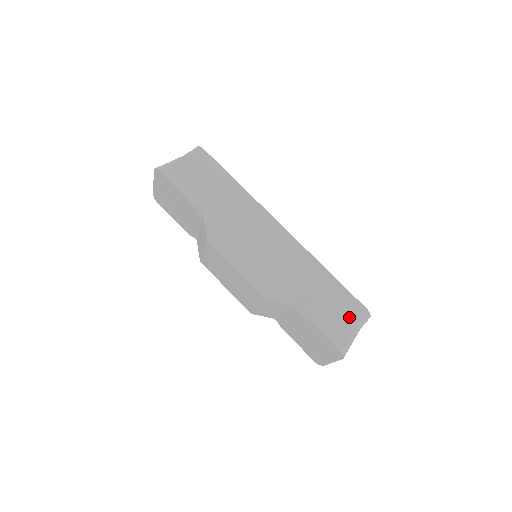
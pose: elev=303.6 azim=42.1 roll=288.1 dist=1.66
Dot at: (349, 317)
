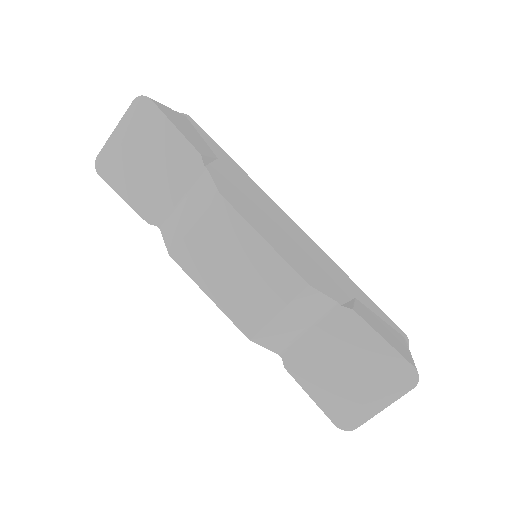
Dot at: (398, 336)
